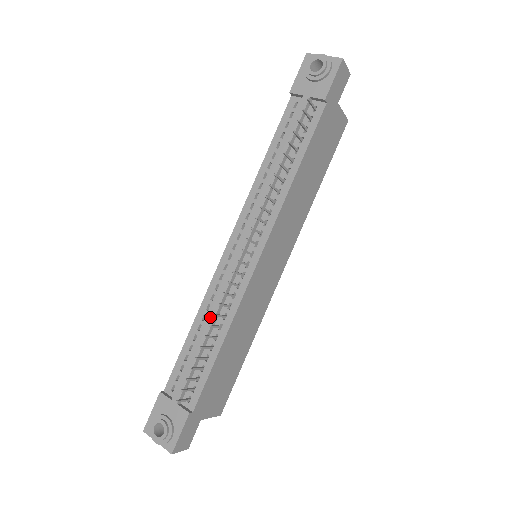
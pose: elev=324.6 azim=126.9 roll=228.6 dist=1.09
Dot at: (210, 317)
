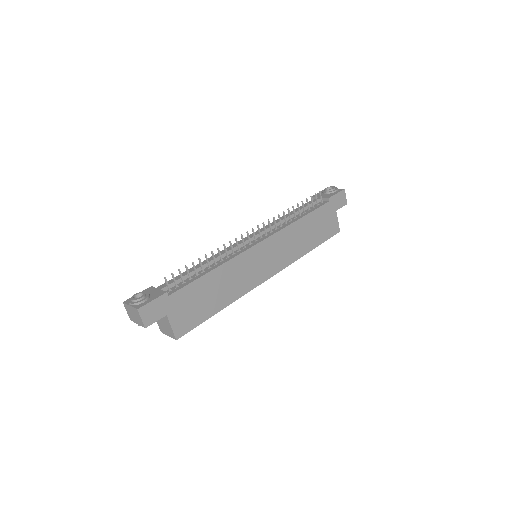
Dot at: (212, 258)
